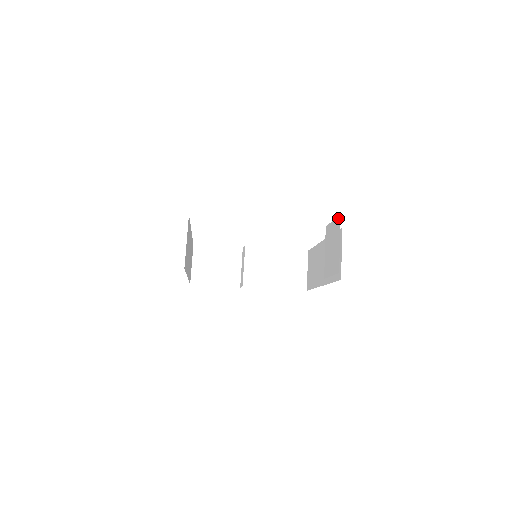
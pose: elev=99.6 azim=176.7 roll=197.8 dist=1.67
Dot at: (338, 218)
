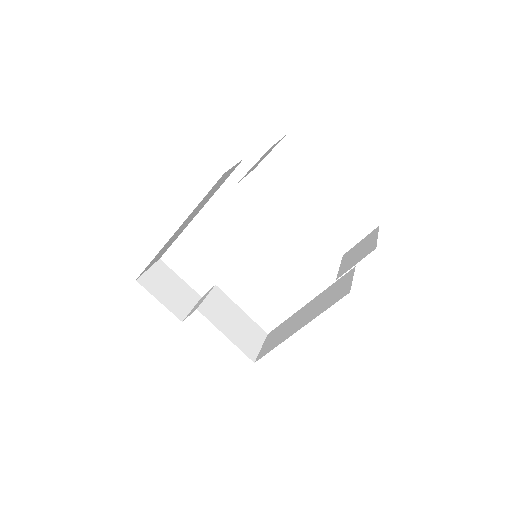
Dot at: (374, 230)
